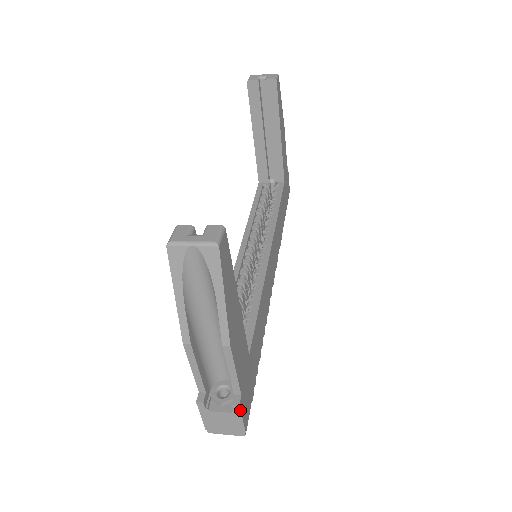
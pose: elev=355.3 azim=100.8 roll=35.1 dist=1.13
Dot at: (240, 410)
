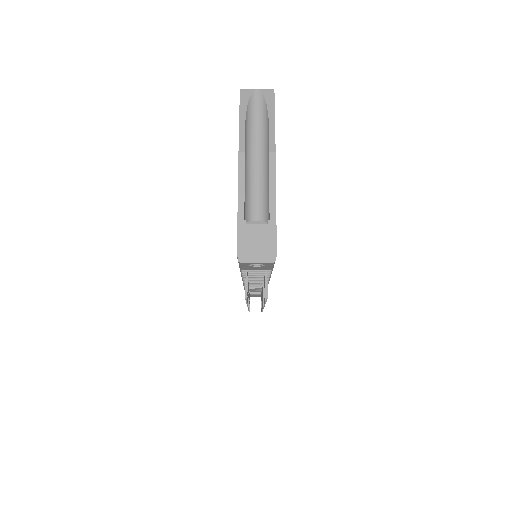
Dot at: occluded
